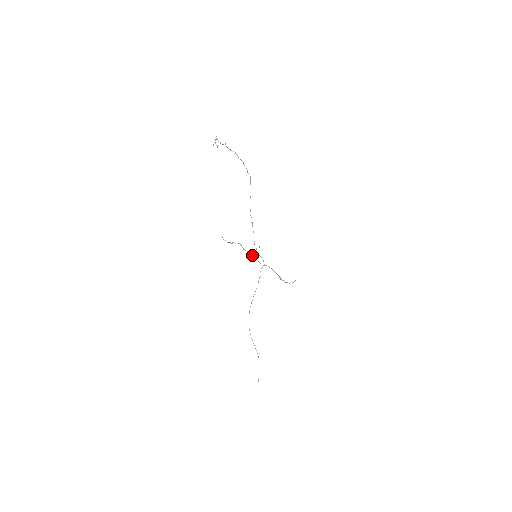
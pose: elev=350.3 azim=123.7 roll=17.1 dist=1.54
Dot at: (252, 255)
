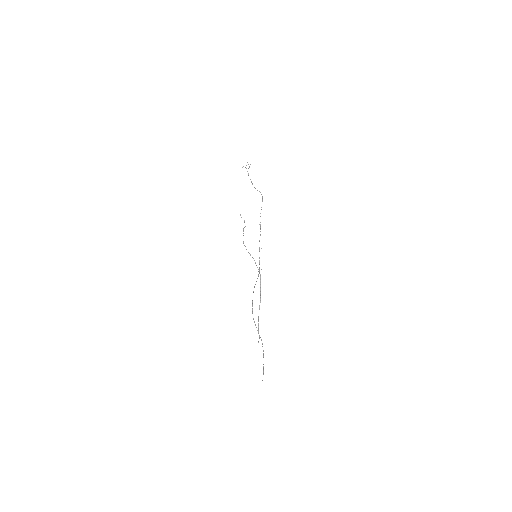
Dot at: occluded
